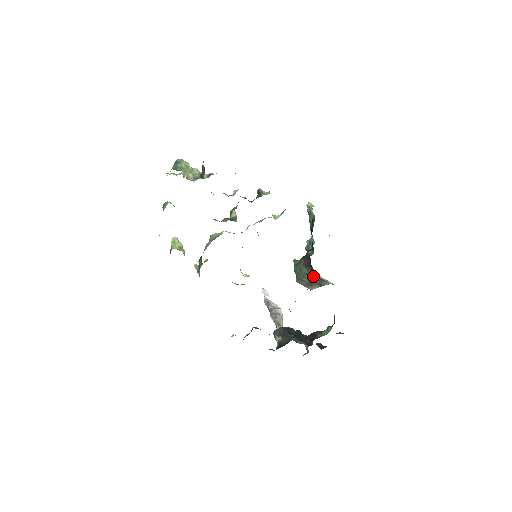
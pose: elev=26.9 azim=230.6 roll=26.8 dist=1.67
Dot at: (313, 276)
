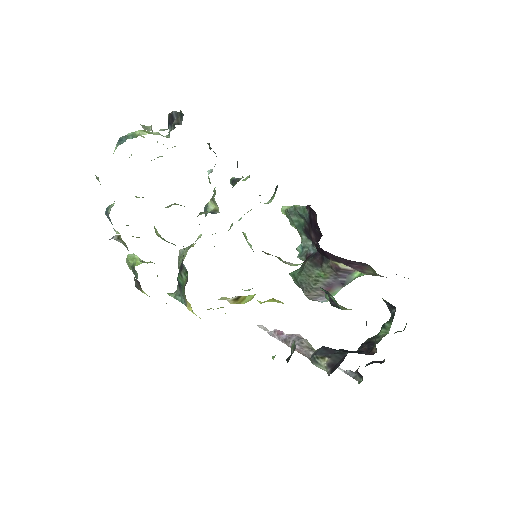
Dot at: (331, 273)
